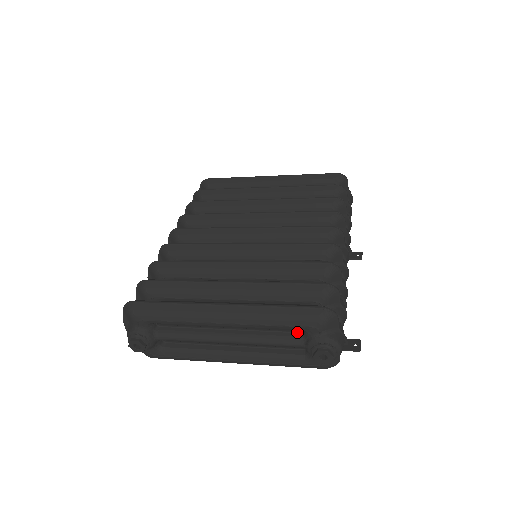
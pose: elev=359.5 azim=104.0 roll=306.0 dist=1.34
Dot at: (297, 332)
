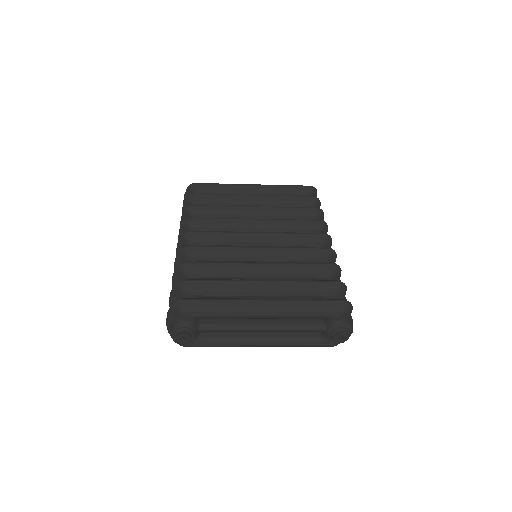
Dot at: (318, 320)
